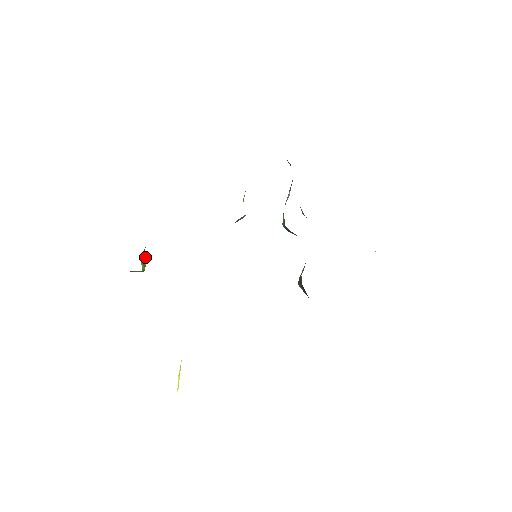
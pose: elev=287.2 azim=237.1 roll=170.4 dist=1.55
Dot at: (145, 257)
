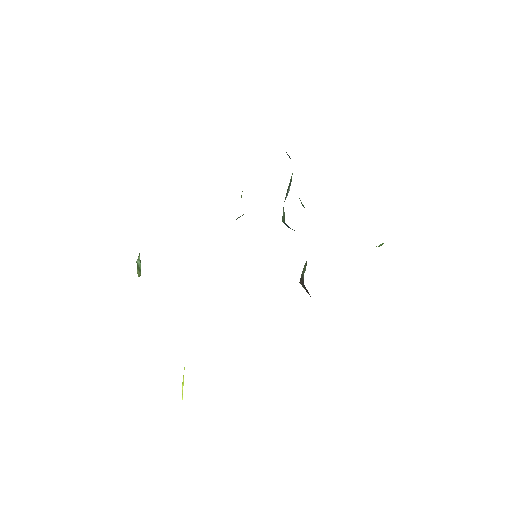
Dot at: (140, 261)
